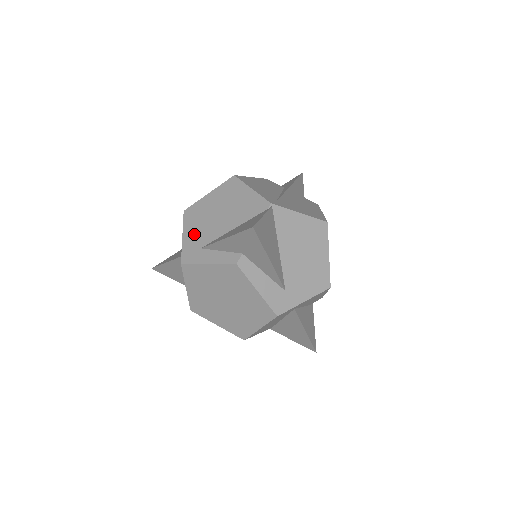
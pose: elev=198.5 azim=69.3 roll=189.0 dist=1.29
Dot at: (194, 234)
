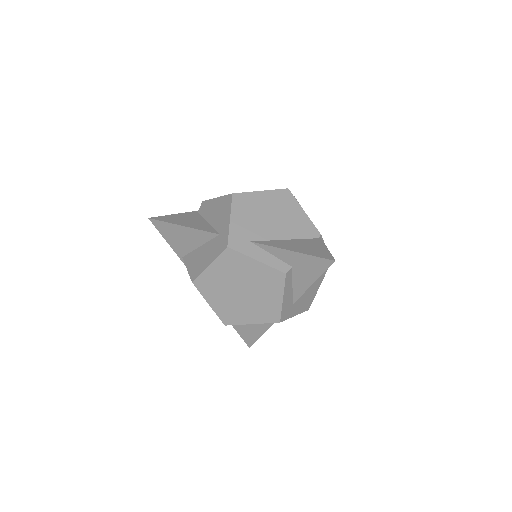
Dot at: (244, 224)
